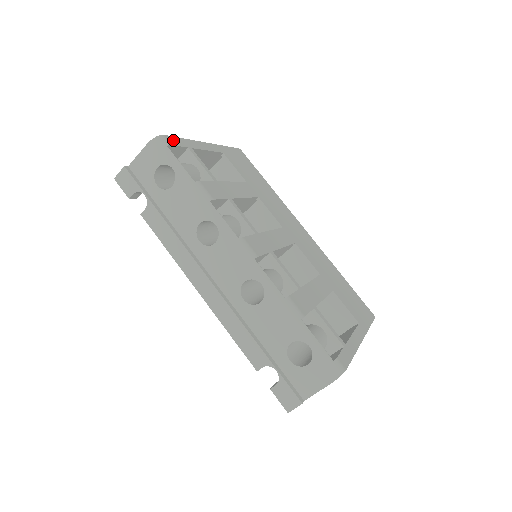
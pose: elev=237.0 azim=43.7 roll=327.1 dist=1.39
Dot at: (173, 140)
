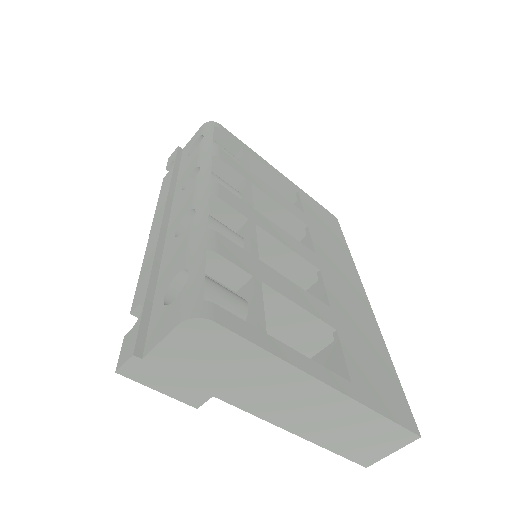
Dot at: (228, 132)
